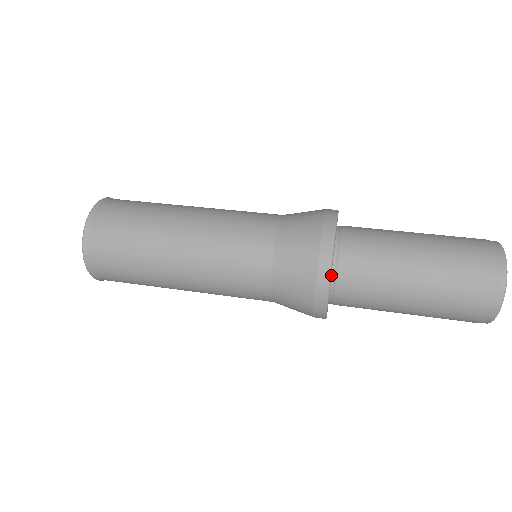
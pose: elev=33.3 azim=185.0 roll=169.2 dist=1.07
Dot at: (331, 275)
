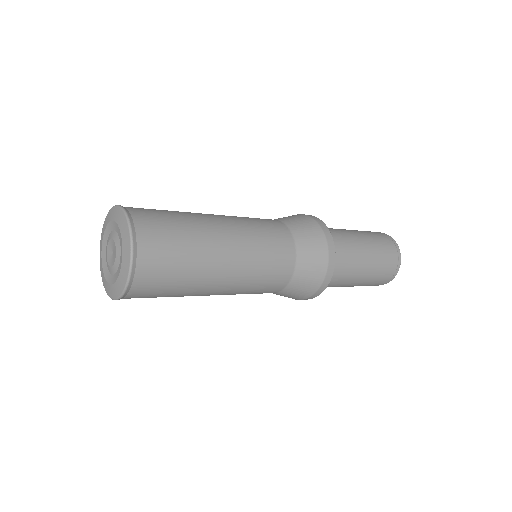
Dot at: occluded
